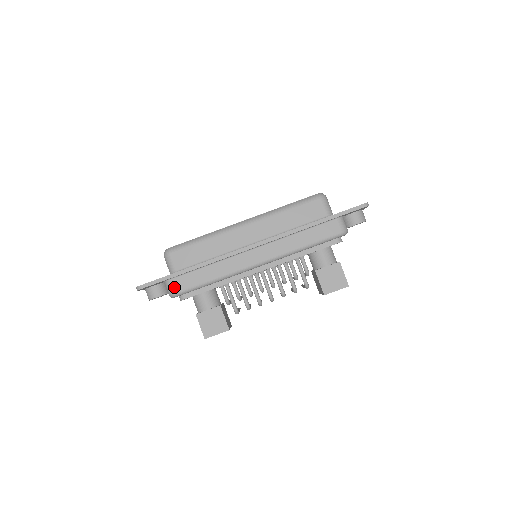
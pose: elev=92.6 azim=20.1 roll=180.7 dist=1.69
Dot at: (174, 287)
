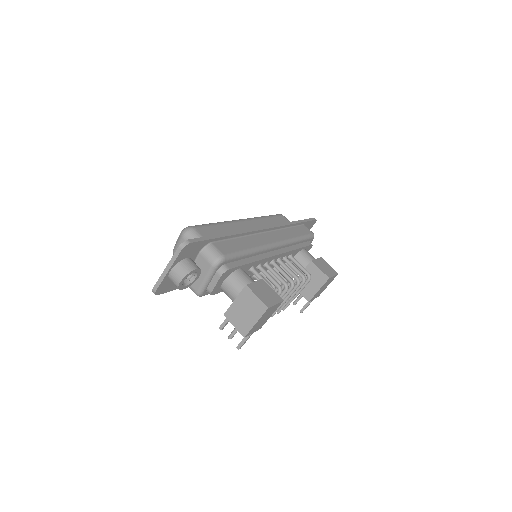
Dot at: (219, 250)
